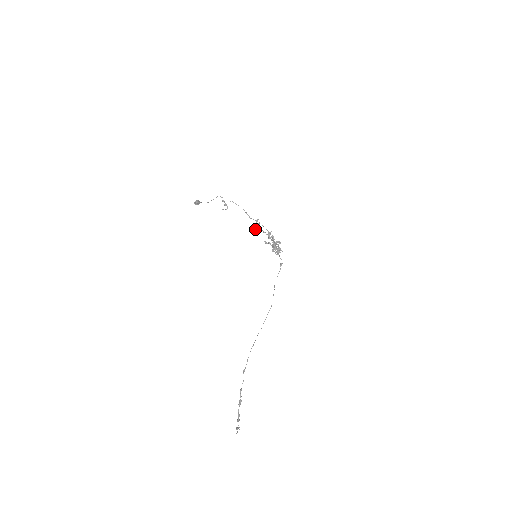
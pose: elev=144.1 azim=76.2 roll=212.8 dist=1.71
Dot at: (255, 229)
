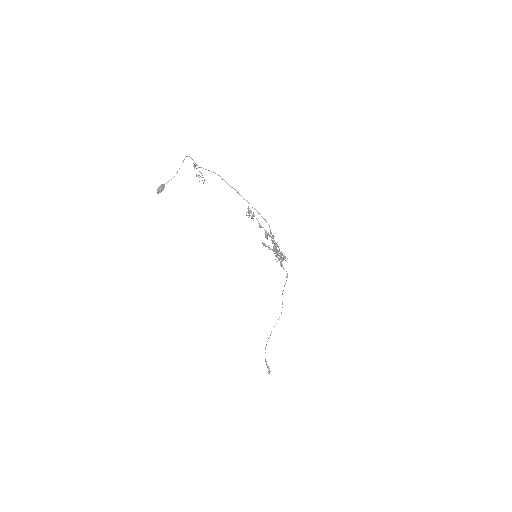
Dot at: (249, 216)
